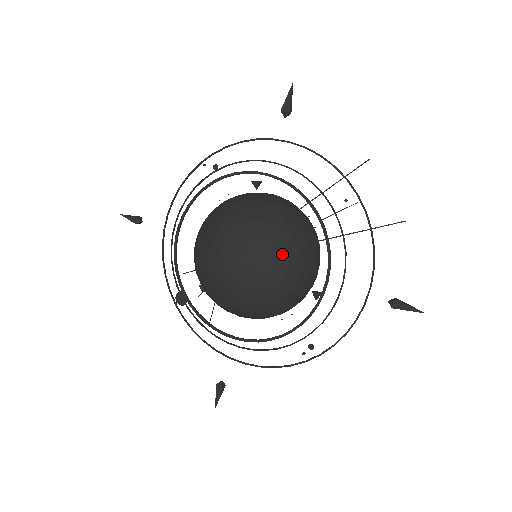
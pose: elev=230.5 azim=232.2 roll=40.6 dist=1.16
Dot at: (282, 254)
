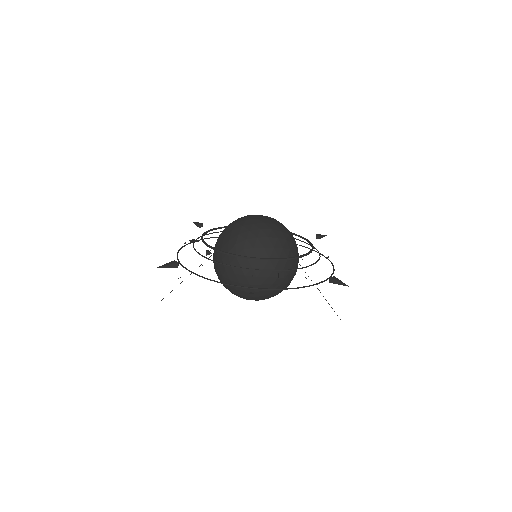
Dot at: (287, 234)
